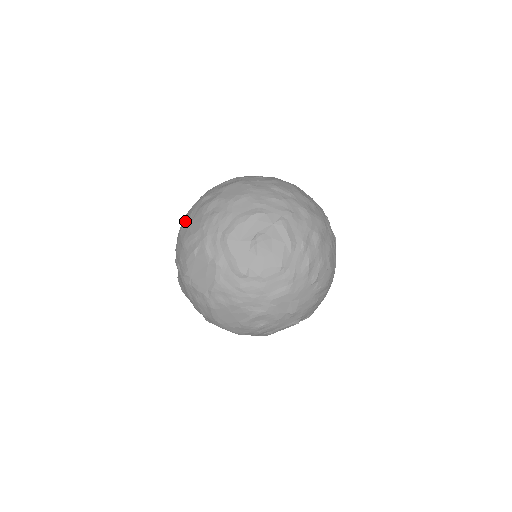
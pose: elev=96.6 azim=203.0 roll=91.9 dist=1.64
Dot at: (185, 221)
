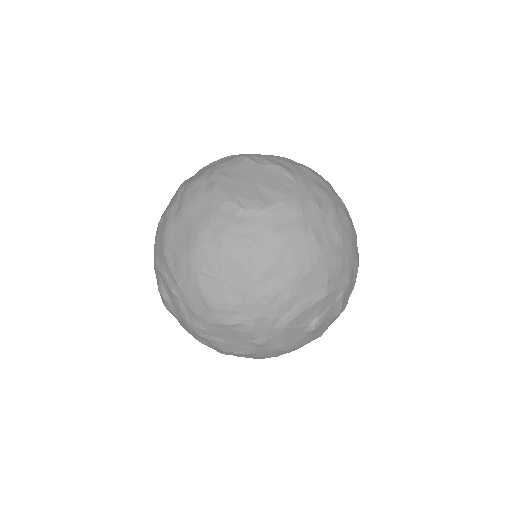
Dot at: (209, 265)
